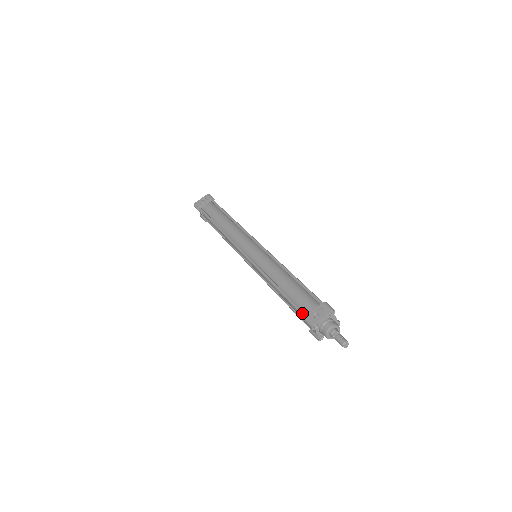
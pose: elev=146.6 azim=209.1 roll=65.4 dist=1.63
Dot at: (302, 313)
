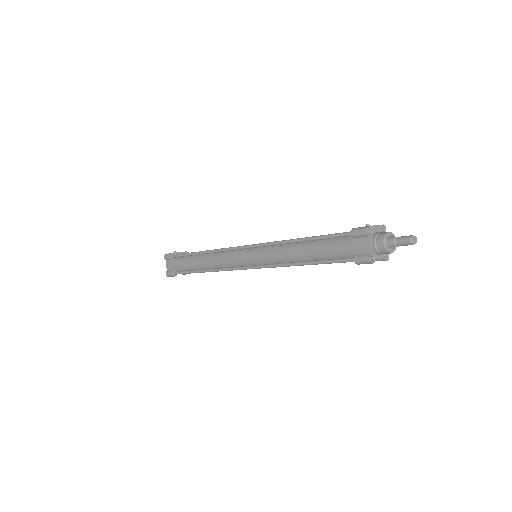
Dot at: occluded
